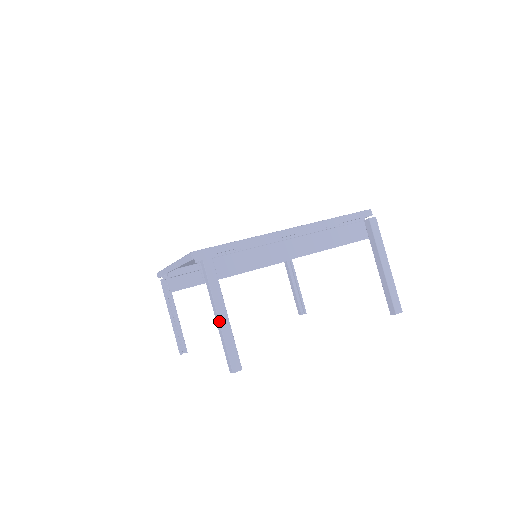
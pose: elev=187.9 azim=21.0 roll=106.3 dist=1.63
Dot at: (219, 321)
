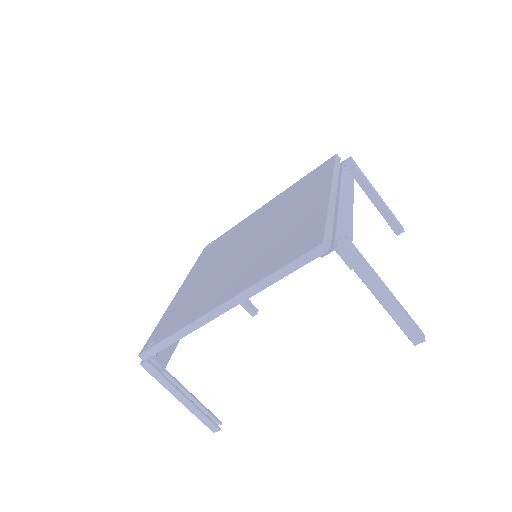
Dot at: (391, 298)
